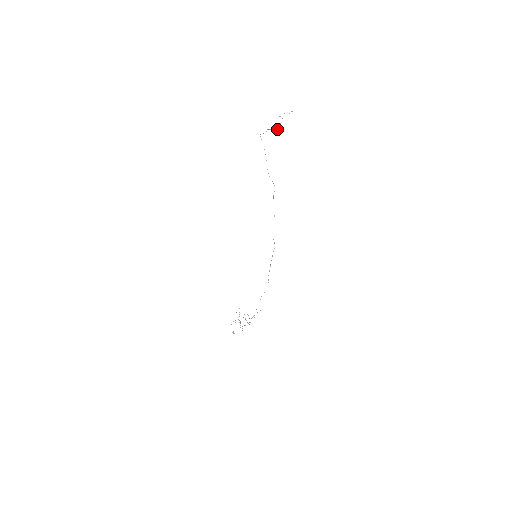
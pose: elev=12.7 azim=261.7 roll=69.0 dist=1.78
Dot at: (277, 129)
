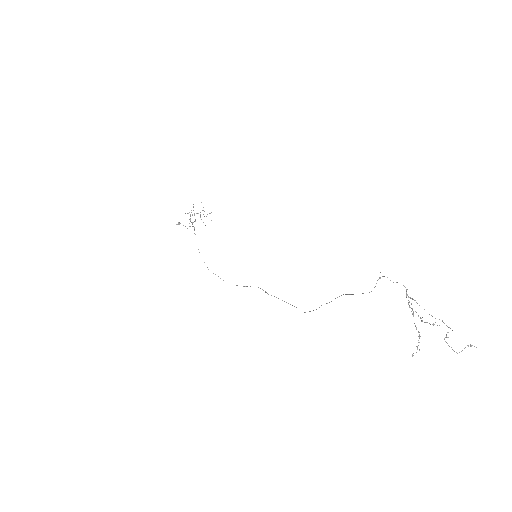
Dot at: (421, 318)
